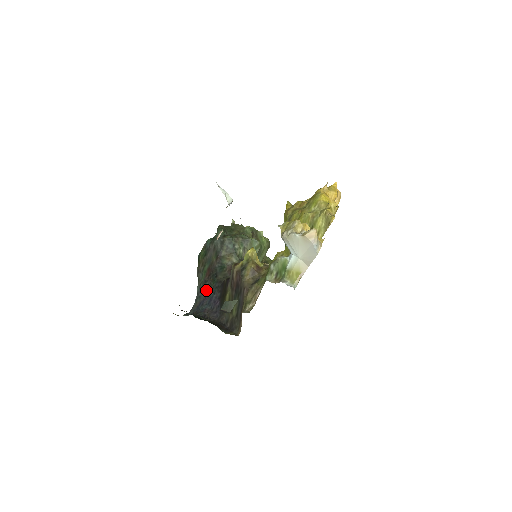
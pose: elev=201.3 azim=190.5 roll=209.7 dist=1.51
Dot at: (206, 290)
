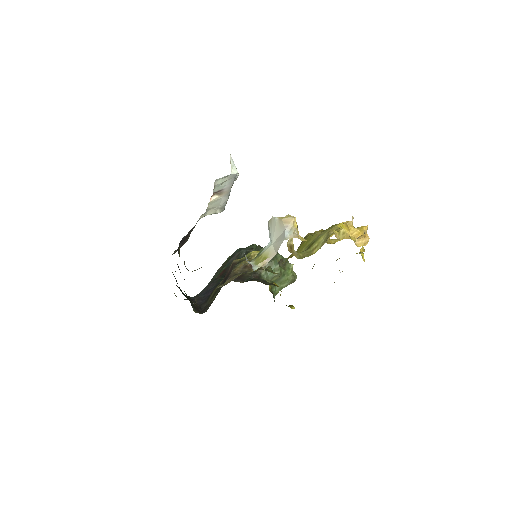
Dot at: (211, 285)
